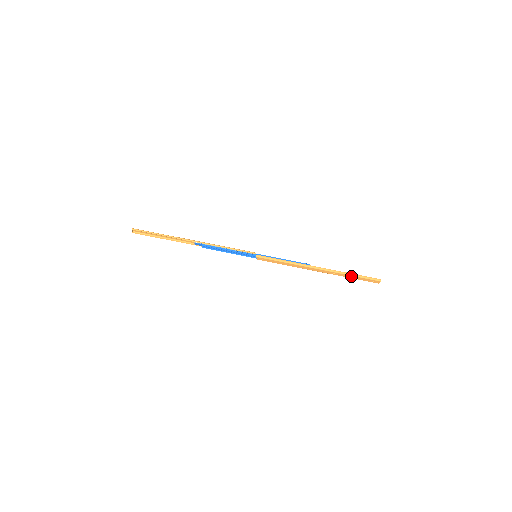
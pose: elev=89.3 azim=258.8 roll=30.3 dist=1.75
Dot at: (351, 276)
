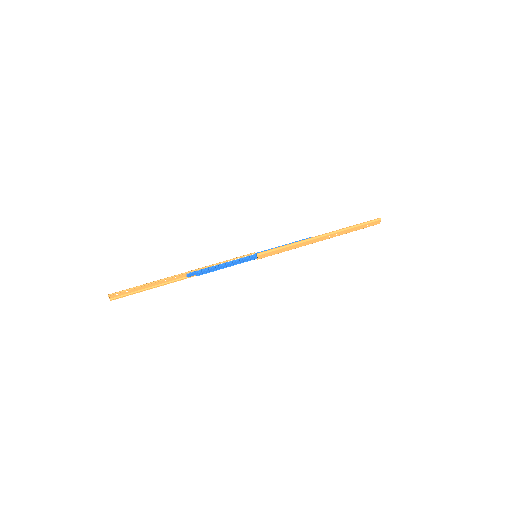
Dot at: (353, 228)
